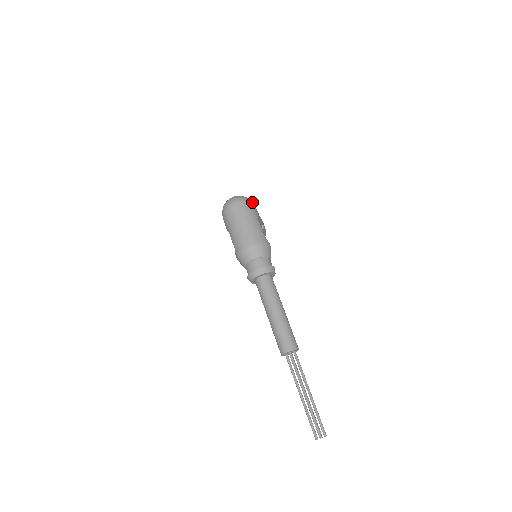
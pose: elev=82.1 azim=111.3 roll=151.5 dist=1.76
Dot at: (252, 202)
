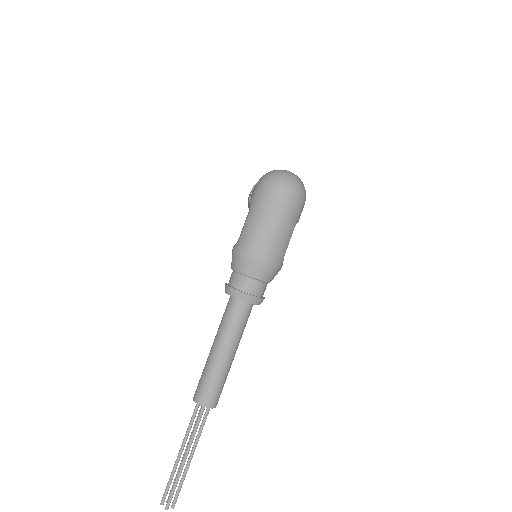
Dot at: (305, 198)
